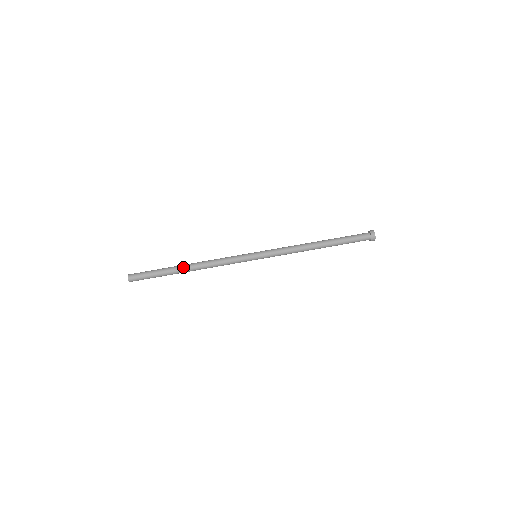
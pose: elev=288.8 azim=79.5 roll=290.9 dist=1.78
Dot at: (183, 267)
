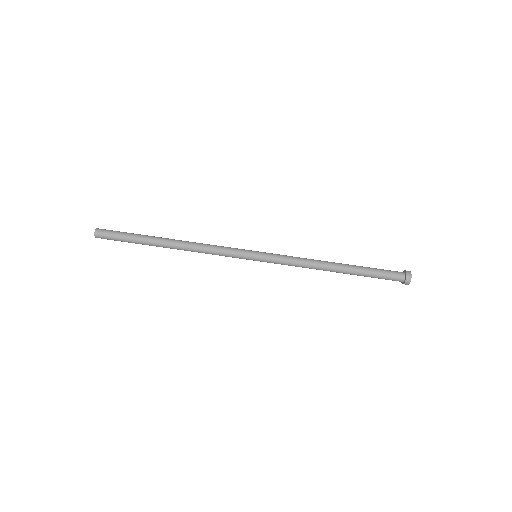
Dot at: (163, 246)
